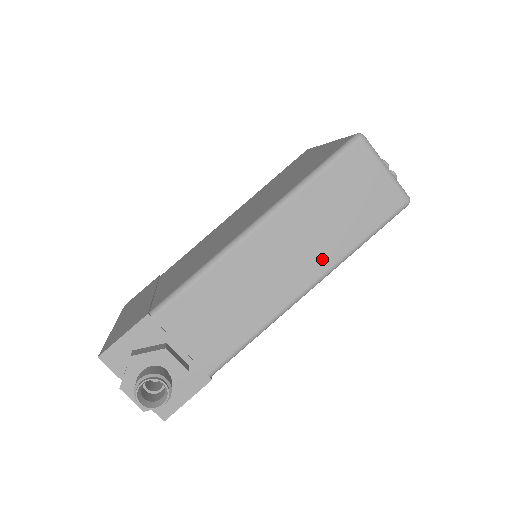
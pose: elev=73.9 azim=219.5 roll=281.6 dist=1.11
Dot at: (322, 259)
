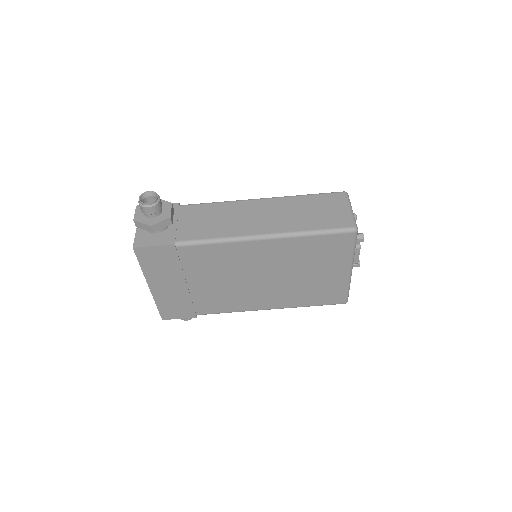
Dot at: (283, 226)
